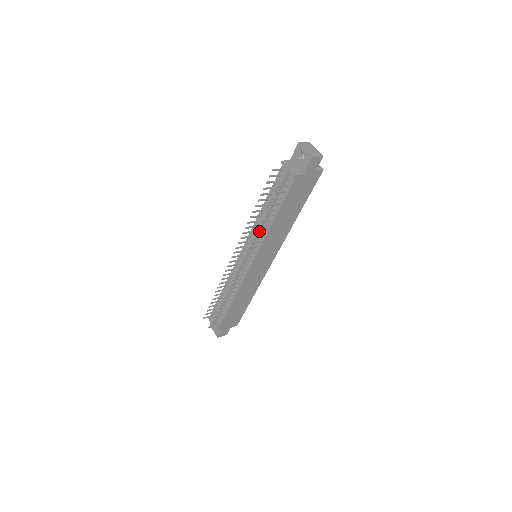
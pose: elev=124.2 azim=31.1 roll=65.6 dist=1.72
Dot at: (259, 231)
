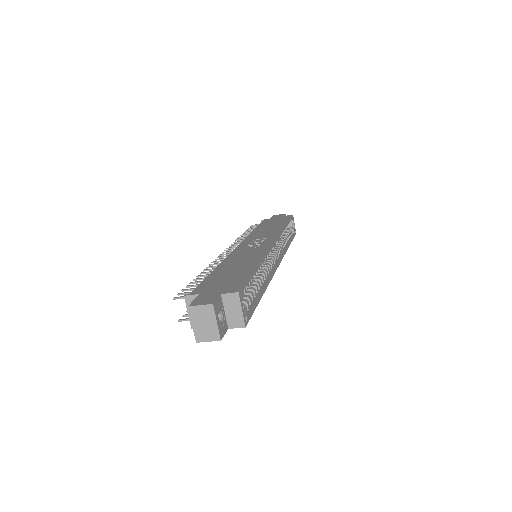
Dot at: occluded
